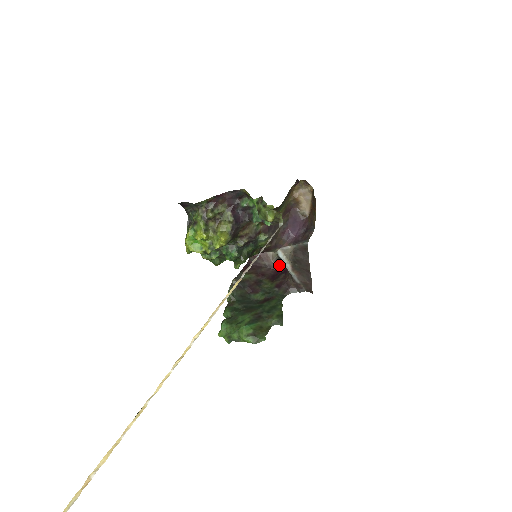
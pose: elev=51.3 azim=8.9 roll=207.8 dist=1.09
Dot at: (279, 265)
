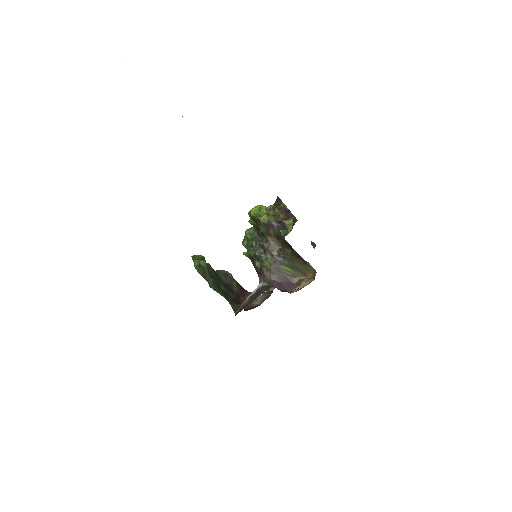
Dot at: (248, 309)
